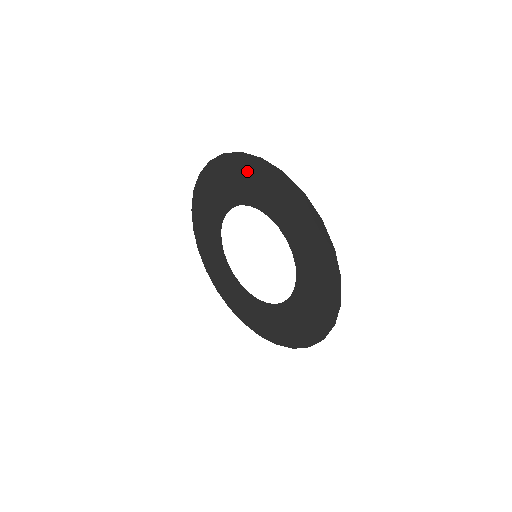
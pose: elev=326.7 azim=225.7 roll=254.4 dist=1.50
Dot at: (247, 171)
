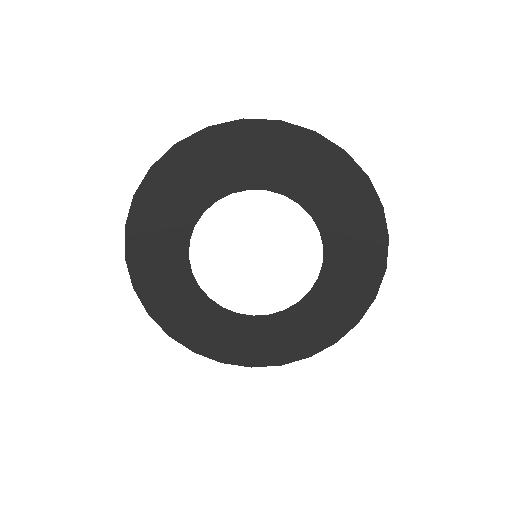
Dot at: (173, 178)
